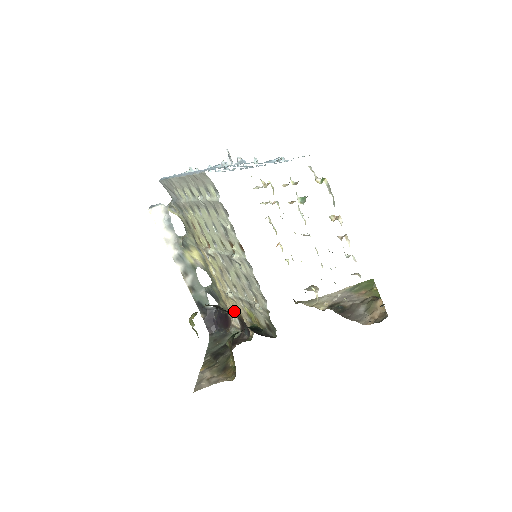
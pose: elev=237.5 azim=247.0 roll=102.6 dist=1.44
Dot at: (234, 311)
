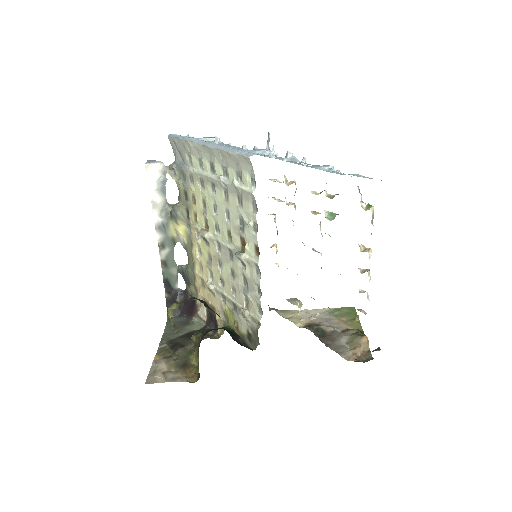
Dot at: (207, 303)
